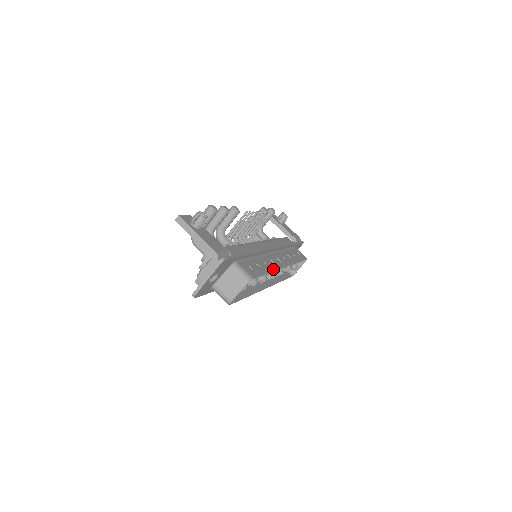
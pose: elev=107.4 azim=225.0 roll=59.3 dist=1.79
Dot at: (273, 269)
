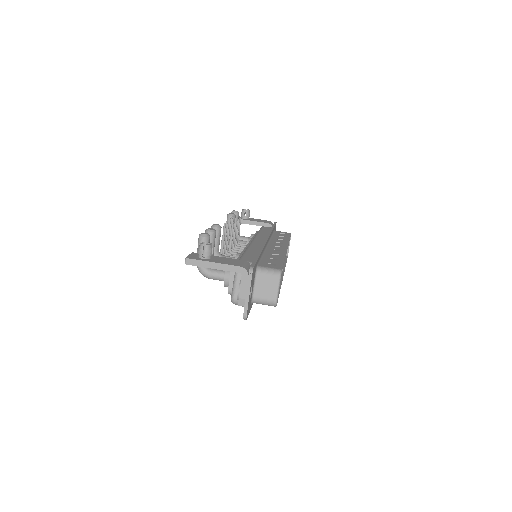
Dot at: (283, 255)
